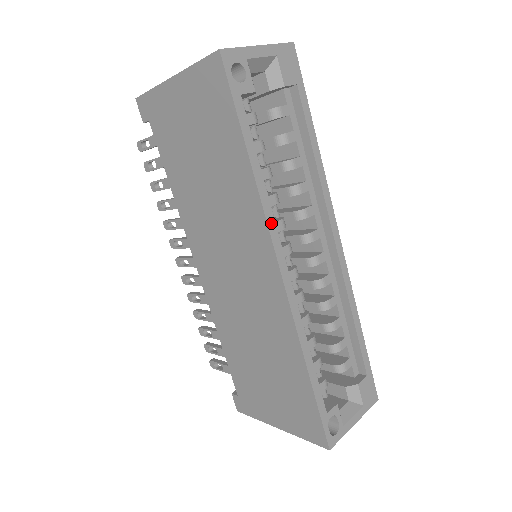
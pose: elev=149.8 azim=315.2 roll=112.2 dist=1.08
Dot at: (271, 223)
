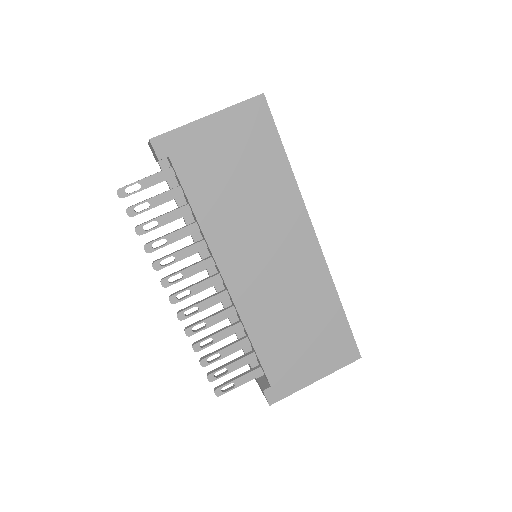
Dot at: (304, 205)
